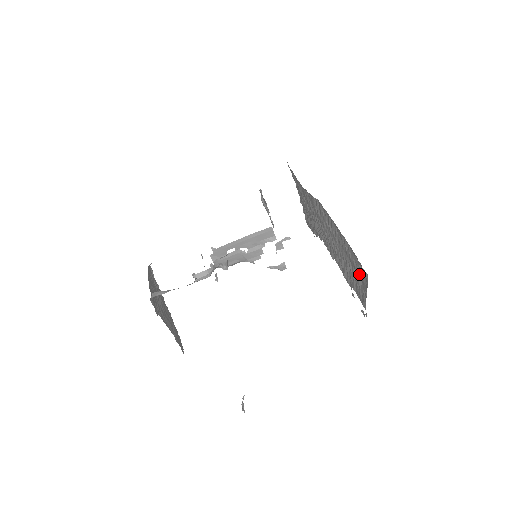
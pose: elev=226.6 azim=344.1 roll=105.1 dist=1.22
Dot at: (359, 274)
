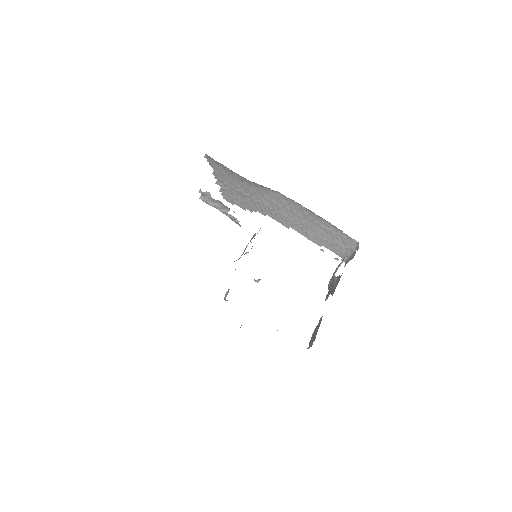
Dot at: (340, 239)
